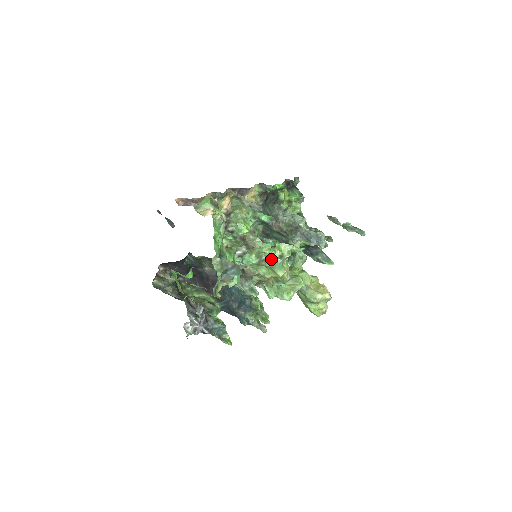
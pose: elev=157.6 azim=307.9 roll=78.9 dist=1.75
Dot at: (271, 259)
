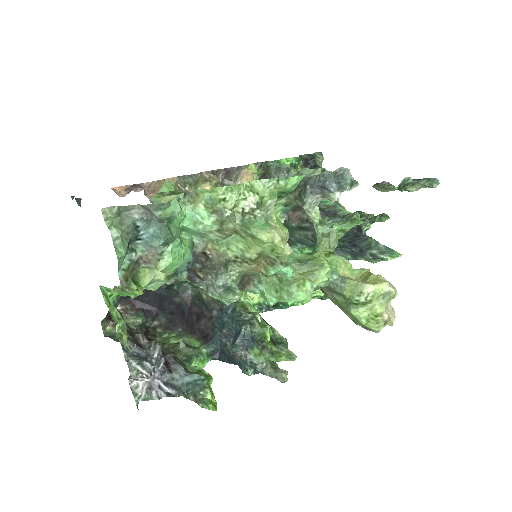
Dot at: (243, 215)
